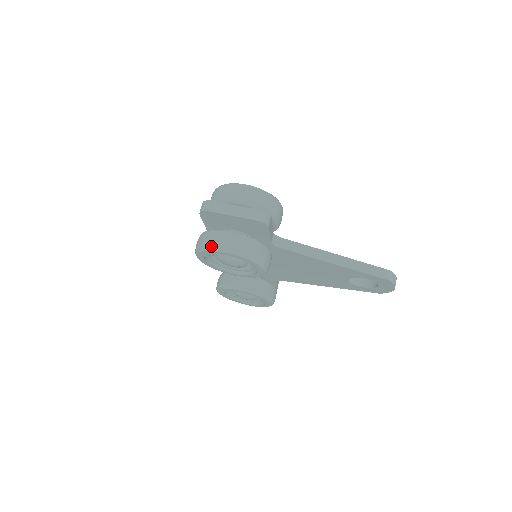
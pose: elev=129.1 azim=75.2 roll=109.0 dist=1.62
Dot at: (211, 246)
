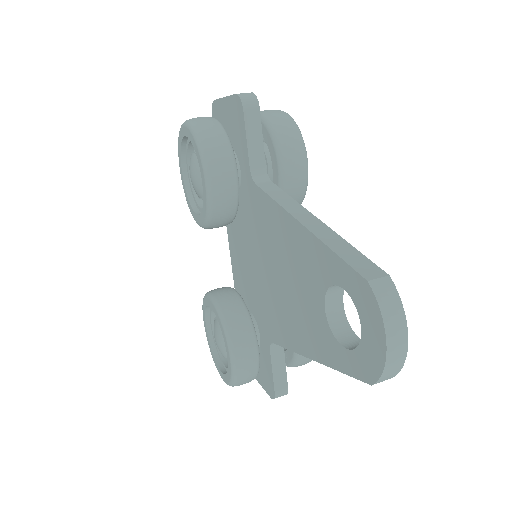
Dot at: occluded
